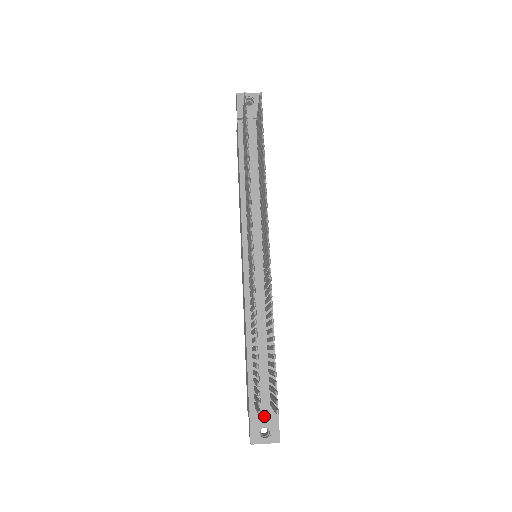
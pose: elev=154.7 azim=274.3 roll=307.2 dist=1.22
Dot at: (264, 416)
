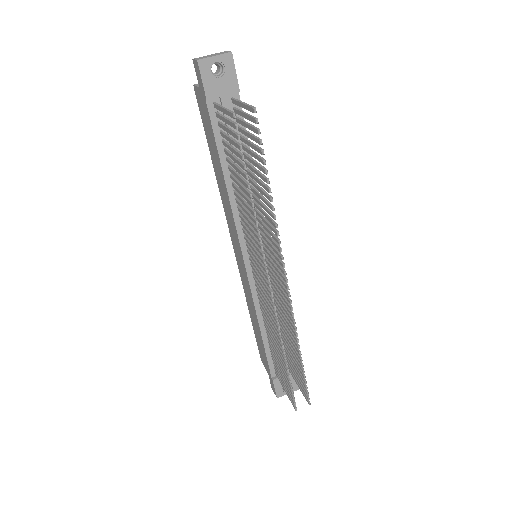
Dot at: occluded
